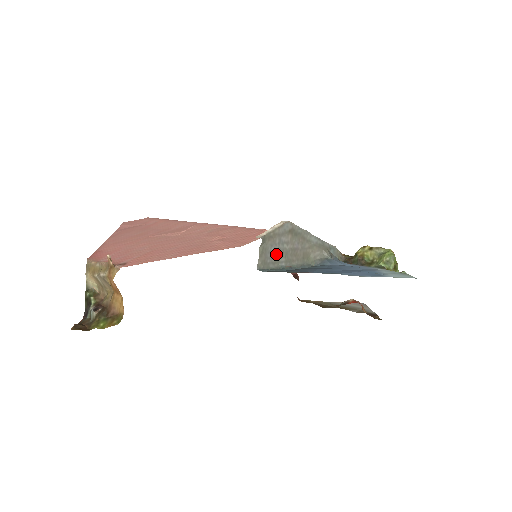
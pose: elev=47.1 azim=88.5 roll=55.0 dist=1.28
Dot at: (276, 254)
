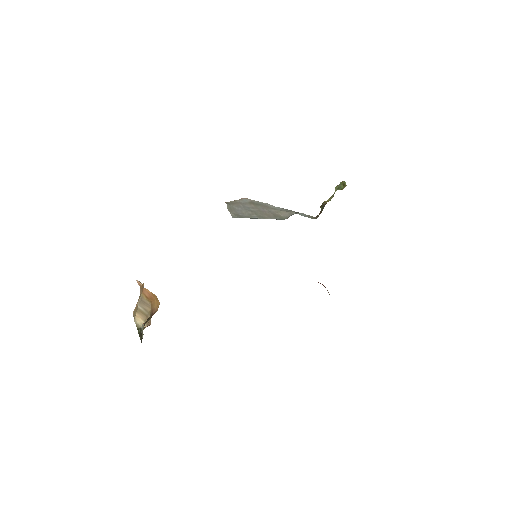
Dot at: (245, 212)
